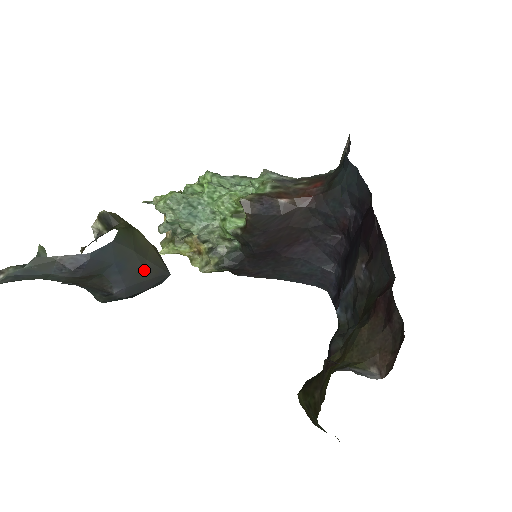
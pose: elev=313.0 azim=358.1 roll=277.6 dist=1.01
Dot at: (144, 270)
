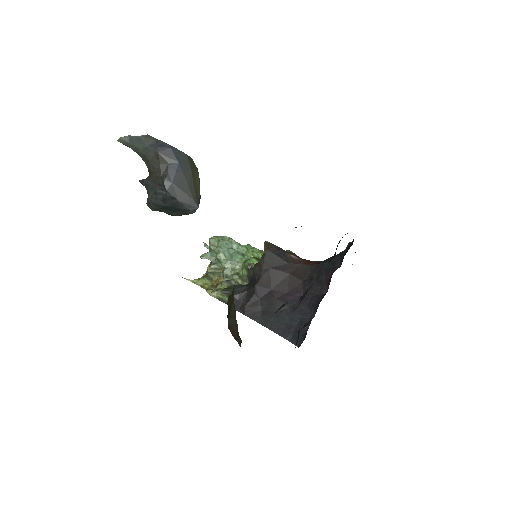
Dot at: (188, 185)
